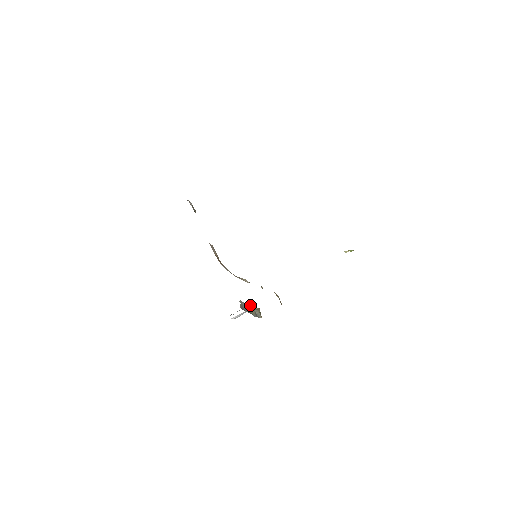
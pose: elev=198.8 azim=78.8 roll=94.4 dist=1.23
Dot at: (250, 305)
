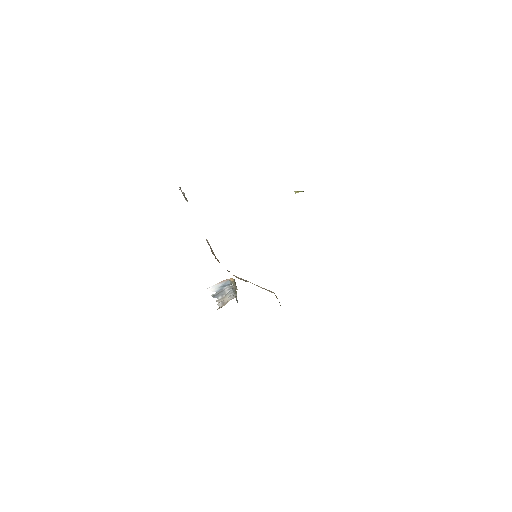
Dot at: (233, 286)
